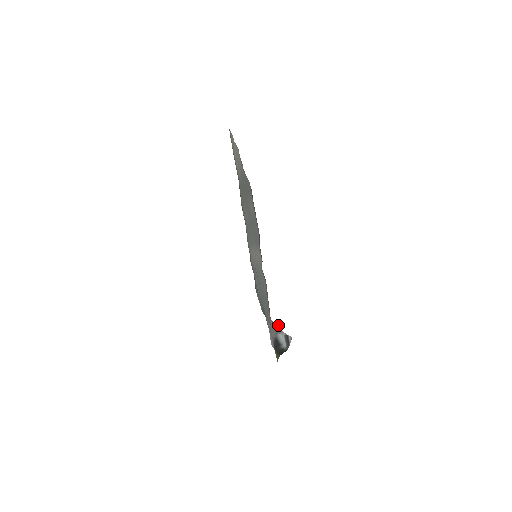
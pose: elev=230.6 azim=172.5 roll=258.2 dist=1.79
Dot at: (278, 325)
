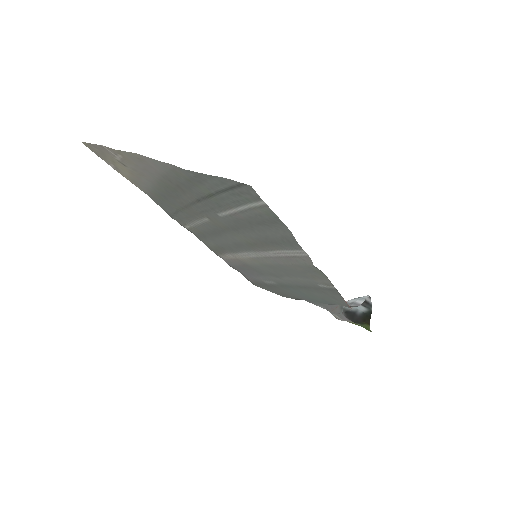
Dot at: occluded
